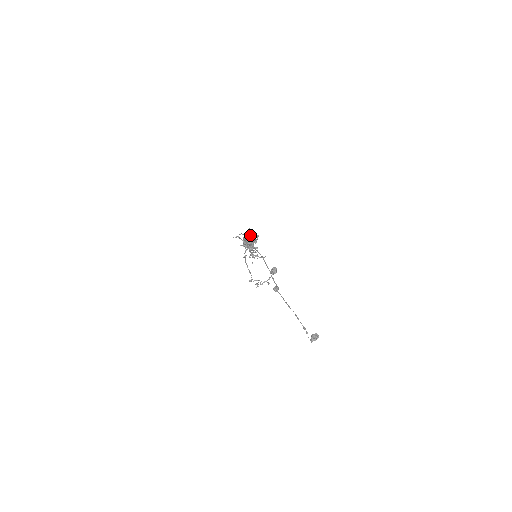
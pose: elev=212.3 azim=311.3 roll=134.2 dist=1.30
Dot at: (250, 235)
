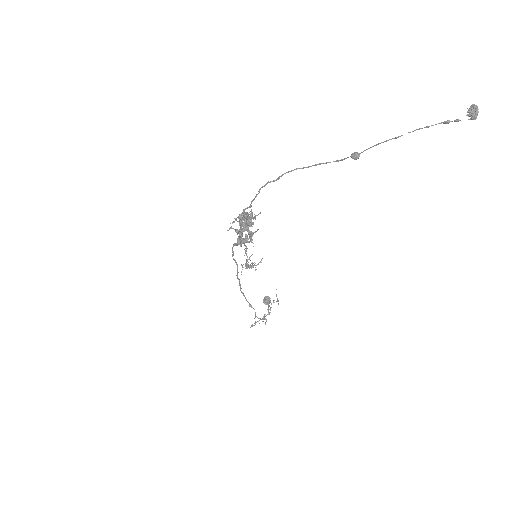
Dot at: (241, 221)
